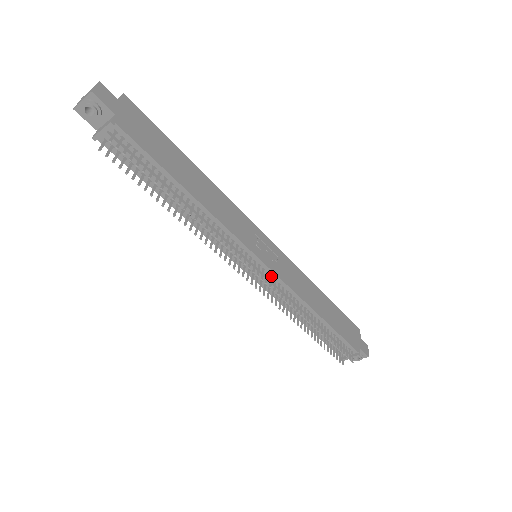
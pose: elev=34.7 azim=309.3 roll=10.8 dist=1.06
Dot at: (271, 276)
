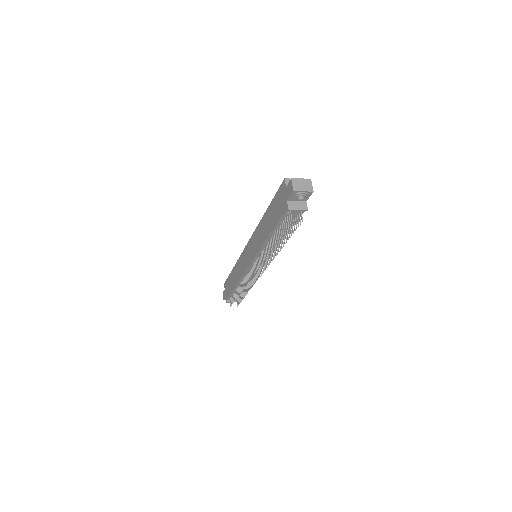
Dot at: (258, 270)
